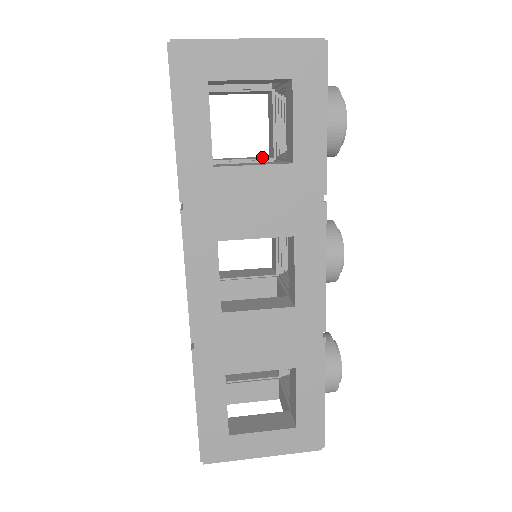
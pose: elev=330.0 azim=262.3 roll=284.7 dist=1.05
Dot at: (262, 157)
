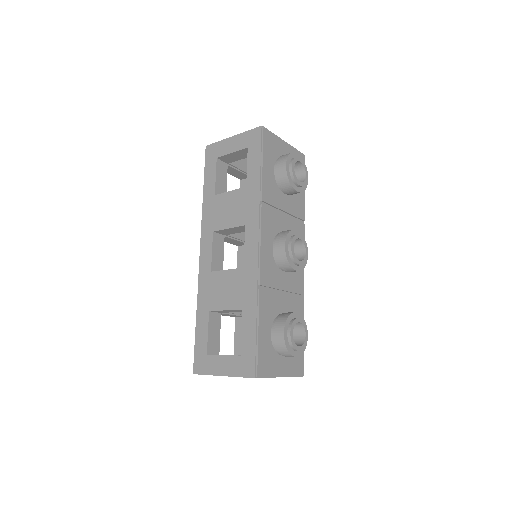
Dot at: occluded
